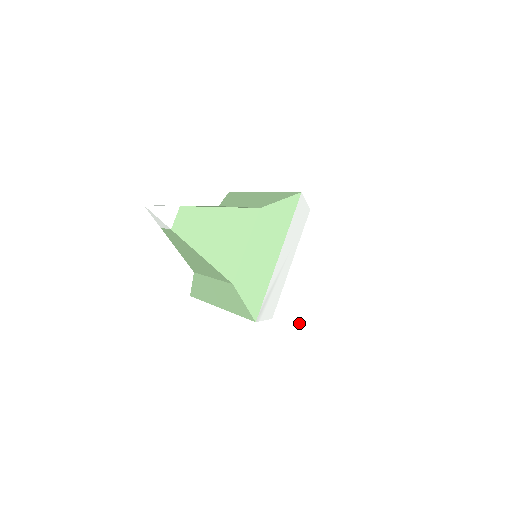
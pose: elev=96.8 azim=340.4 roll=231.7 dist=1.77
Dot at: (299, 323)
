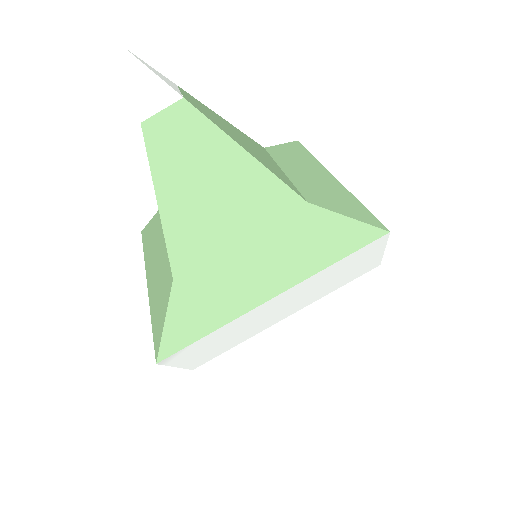
Dot at: occluded
